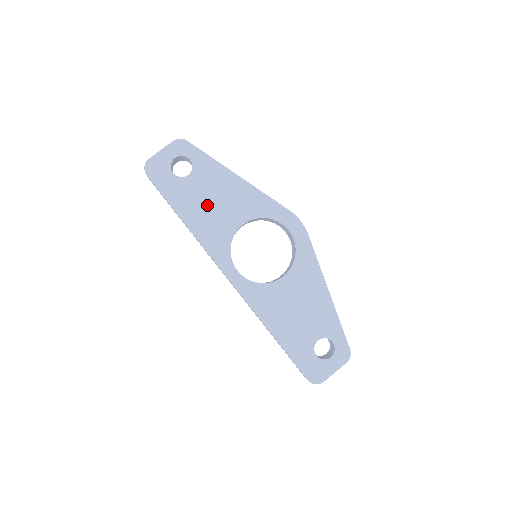
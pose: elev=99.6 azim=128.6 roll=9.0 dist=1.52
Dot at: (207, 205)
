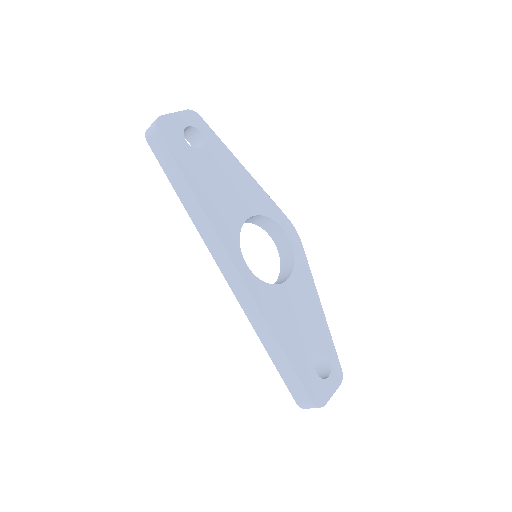
Dot at: (218, 185)
